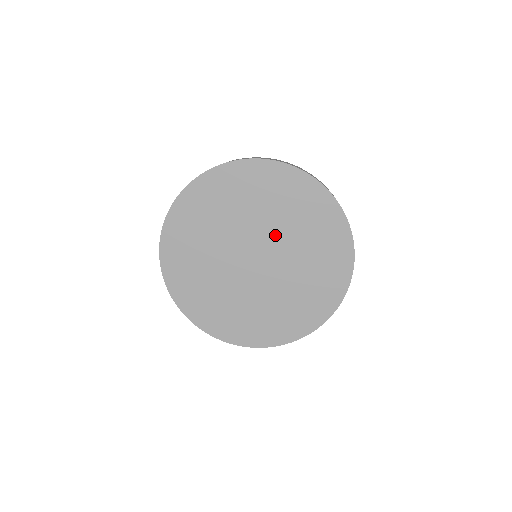
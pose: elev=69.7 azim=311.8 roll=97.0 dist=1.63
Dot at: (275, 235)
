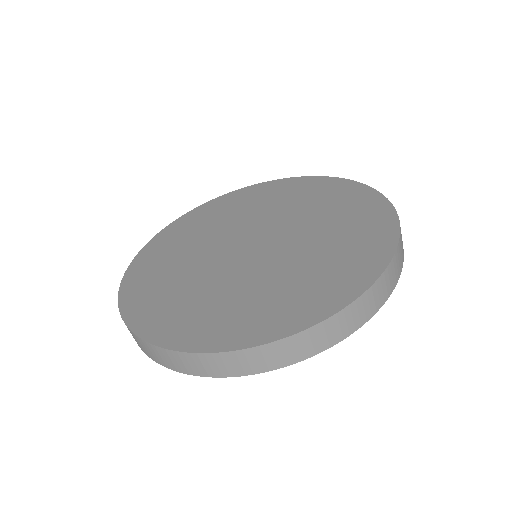
Dot at: (290, 225)
